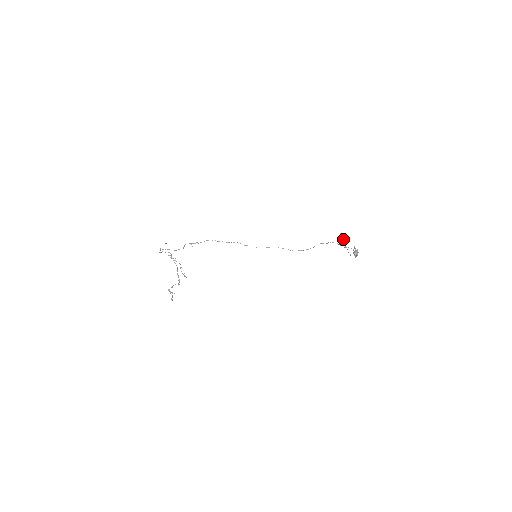
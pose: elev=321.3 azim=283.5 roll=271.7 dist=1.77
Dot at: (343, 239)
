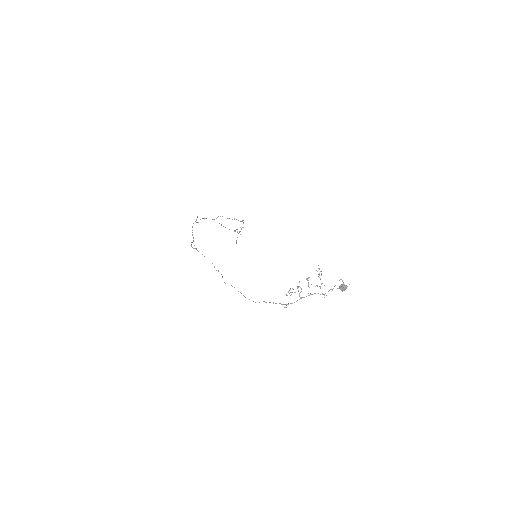
Dot at: (300, 292)
